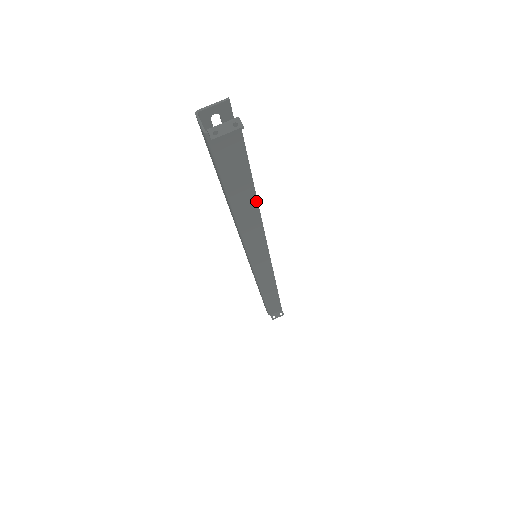
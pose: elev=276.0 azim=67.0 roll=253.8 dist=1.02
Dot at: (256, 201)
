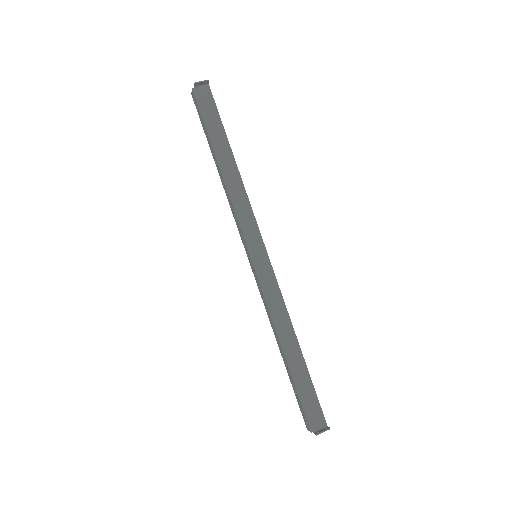
Dot at: (233, 158)
